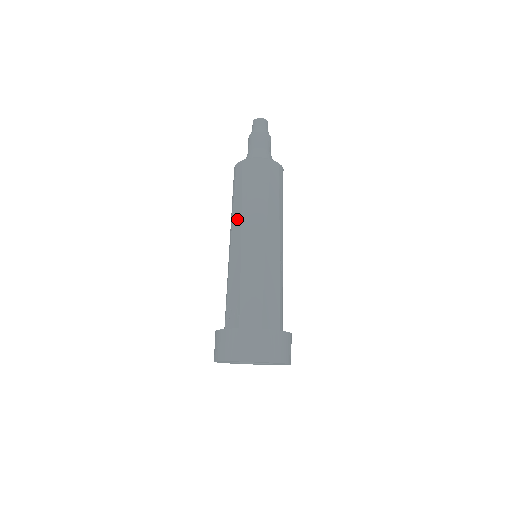
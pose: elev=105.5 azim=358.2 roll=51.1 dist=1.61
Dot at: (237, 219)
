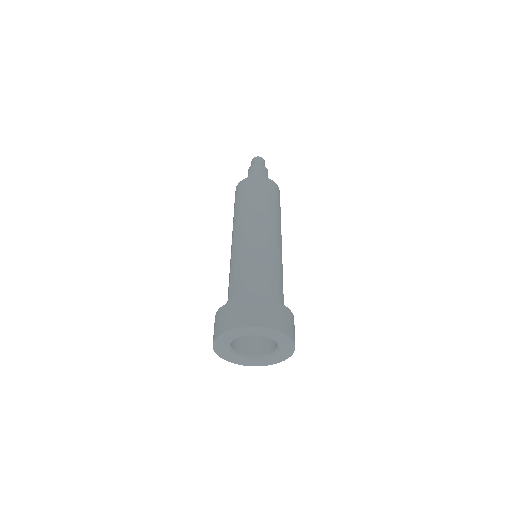
Dot at: occluded
